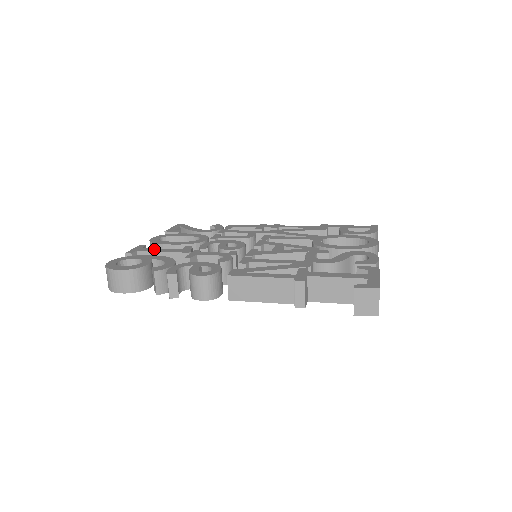
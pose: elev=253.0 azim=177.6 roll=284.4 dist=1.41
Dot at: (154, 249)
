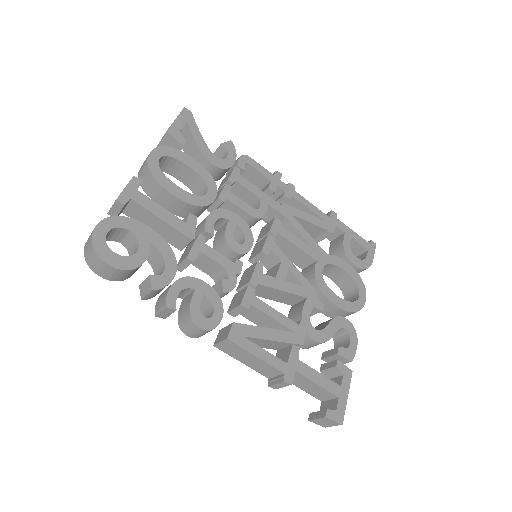
Dot at: (153, 204)
